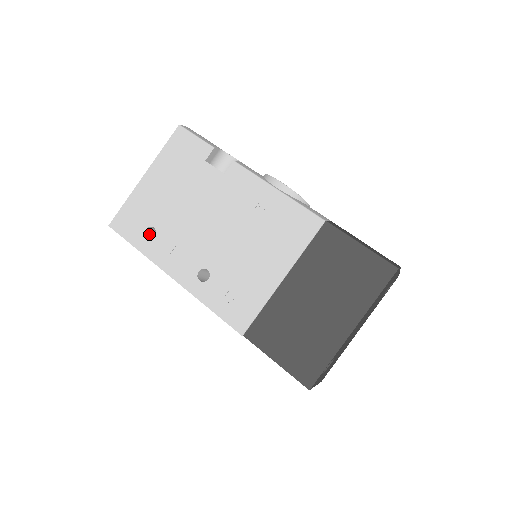
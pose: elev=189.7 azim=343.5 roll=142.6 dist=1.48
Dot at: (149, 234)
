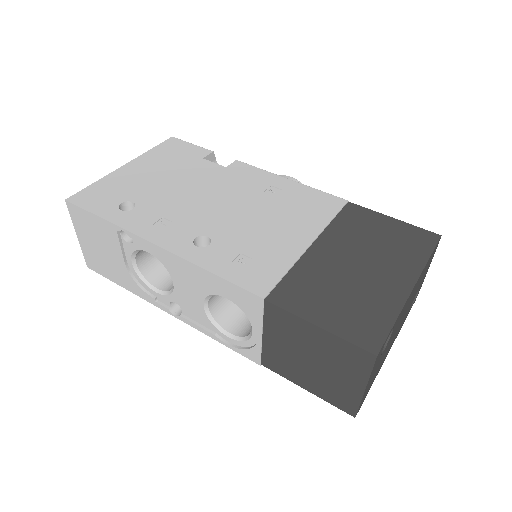
Dot at: occluded
